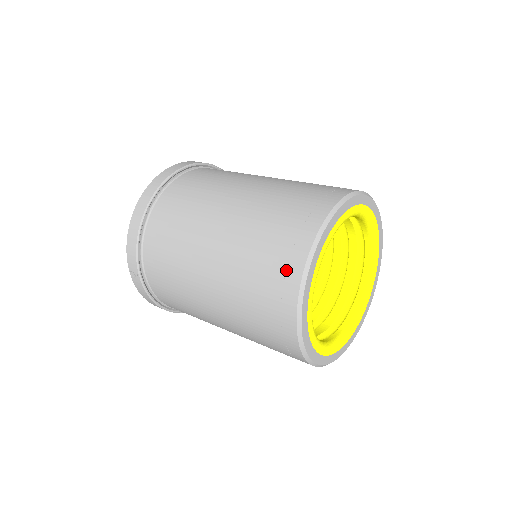
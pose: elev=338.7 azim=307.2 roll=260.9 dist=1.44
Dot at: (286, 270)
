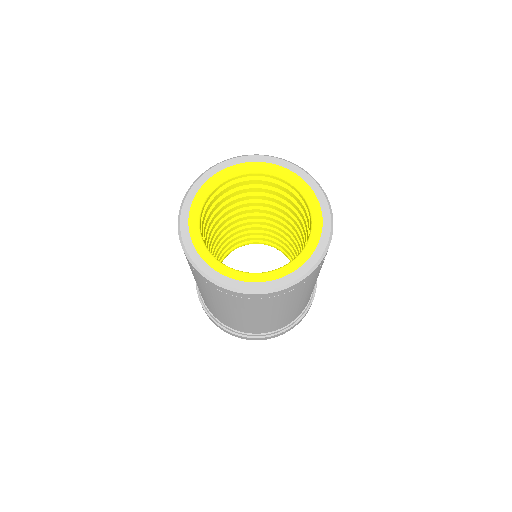
Dot at: occluded
